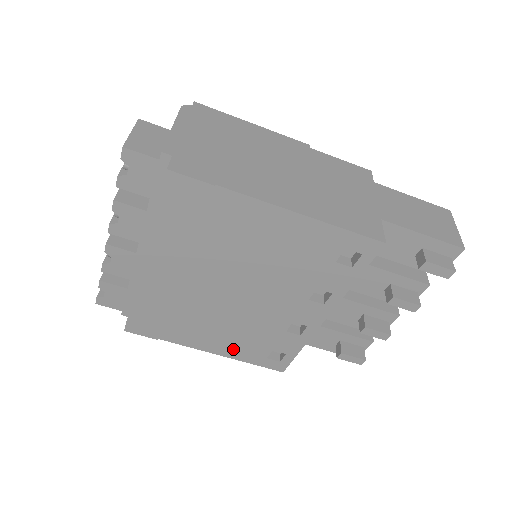
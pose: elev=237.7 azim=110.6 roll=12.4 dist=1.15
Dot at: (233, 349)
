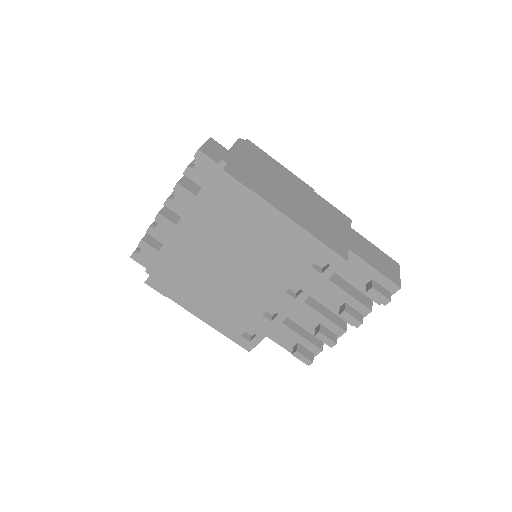
Dot at: (219, 321)
